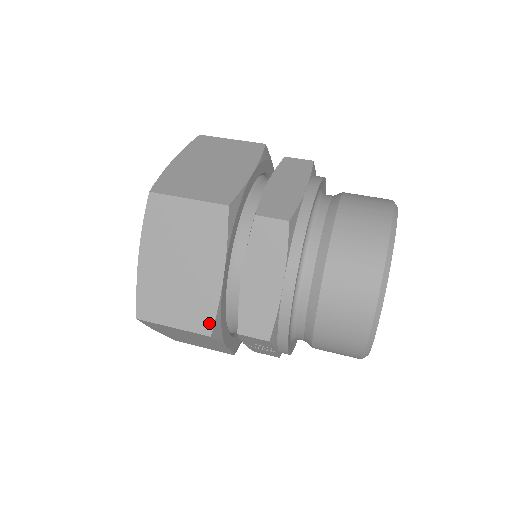
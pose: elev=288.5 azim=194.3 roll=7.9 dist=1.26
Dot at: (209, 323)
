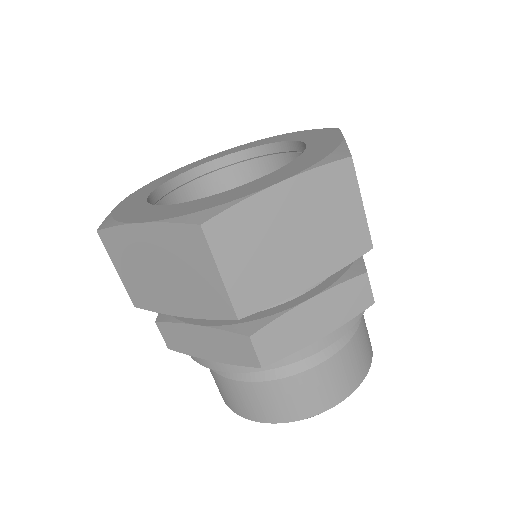
Dot at: (142, 305)
